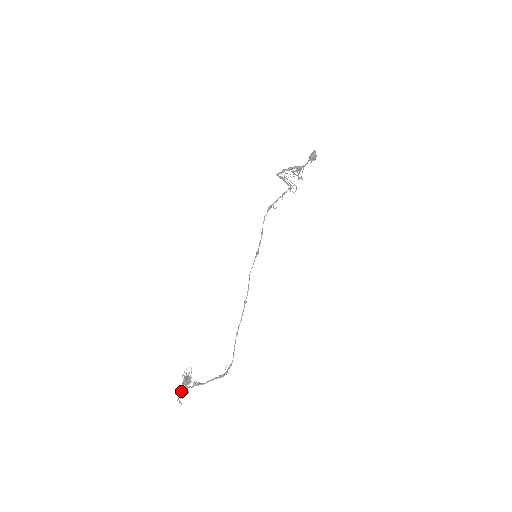
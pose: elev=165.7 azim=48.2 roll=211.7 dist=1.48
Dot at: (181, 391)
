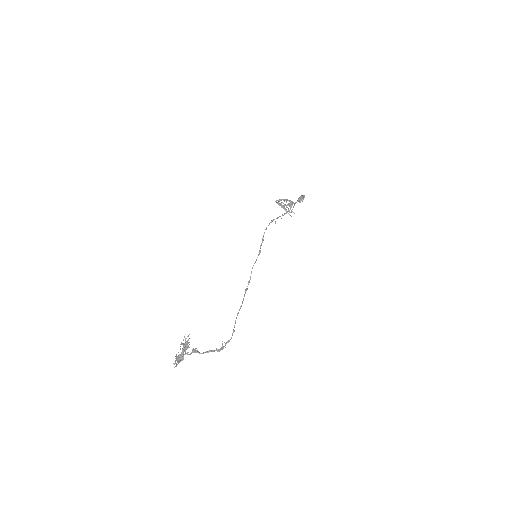
Dot at: (178, 356)
